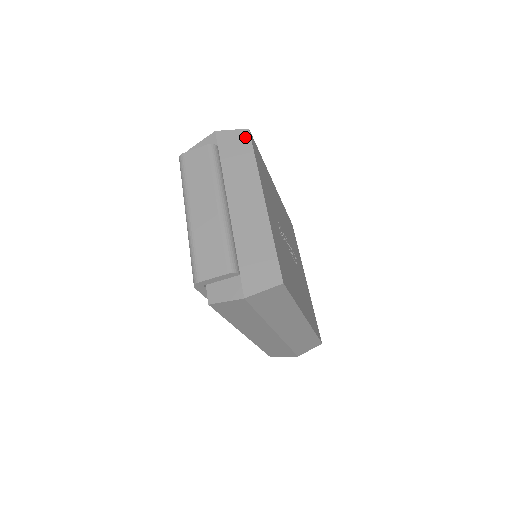
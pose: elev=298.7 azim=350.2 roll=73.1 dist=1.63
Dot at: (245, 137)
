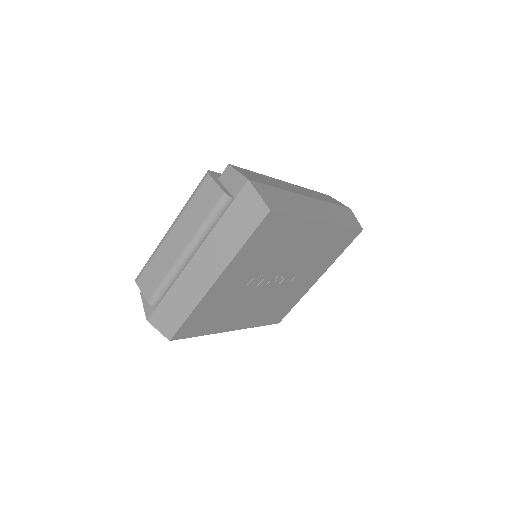
Dot at: (259, 215)
